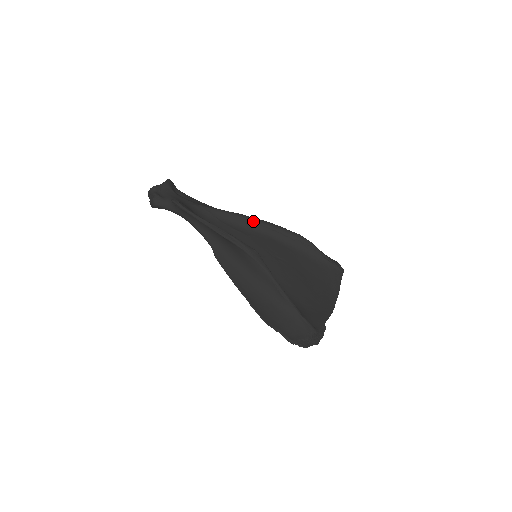
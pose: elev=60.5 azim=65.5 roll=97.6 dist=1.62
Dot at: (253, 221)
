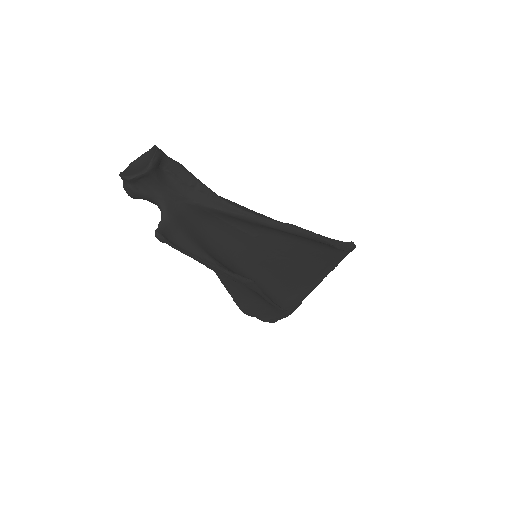
Dot at: (265, 226)
